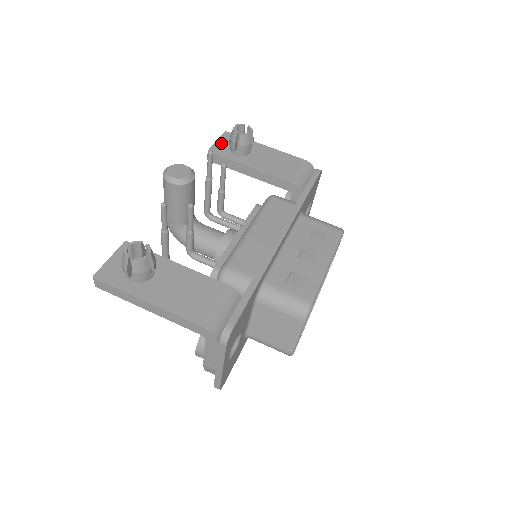
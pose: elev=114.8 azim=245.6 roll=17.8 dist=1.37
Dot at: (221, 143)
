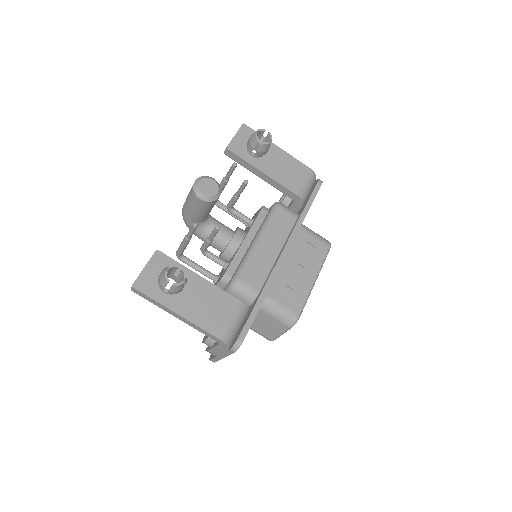
Dot at: (239, 139)
